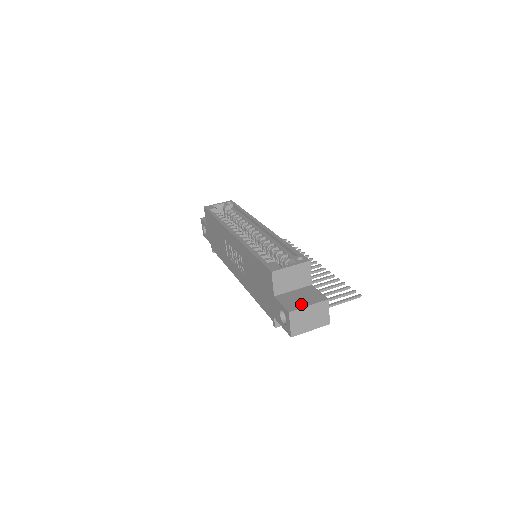
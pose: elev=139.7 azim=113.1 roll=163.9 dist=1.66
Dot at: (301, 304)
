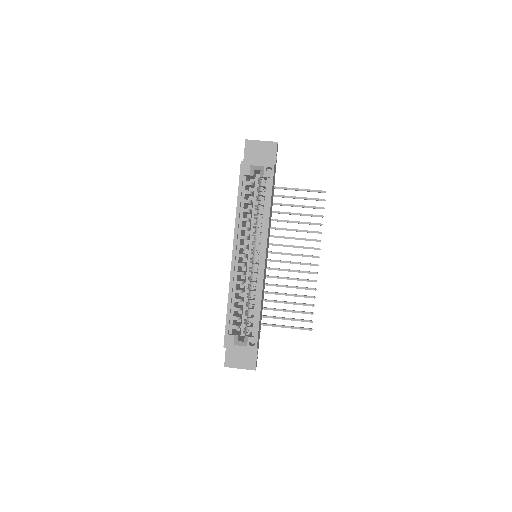
Dot at: (236, 364)
